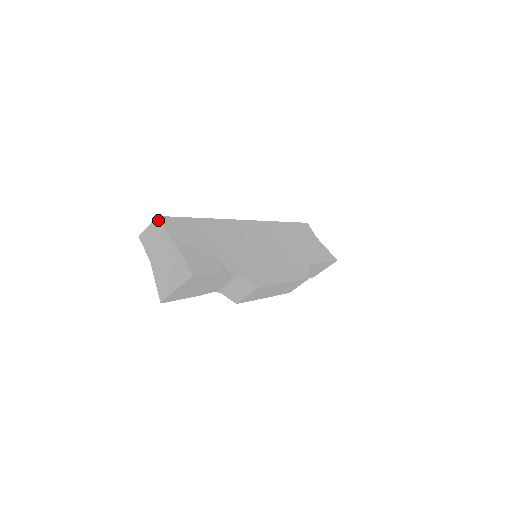
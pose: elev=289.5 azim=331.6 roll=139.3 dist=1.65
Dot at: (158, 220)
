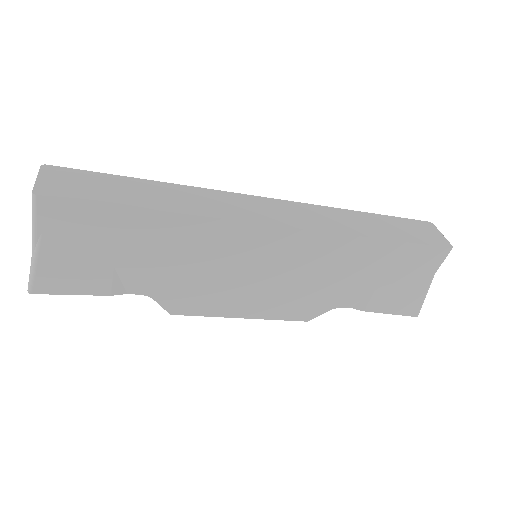
Dot at: (32, 198)
